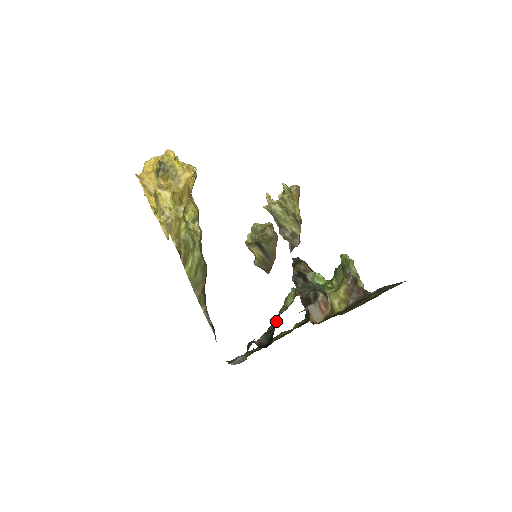
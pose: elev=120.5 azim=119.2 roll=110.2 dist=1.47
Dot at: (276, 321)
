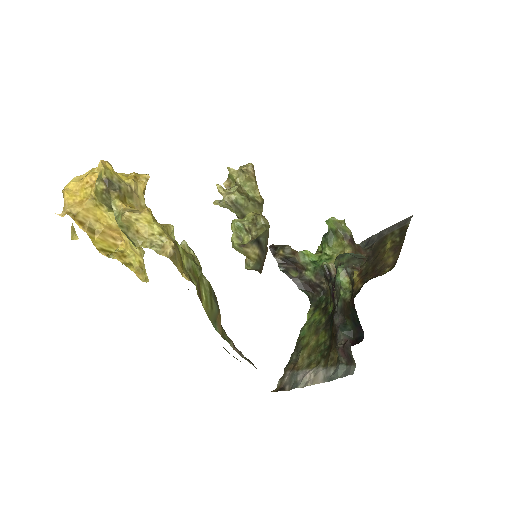
Dot at: (348, 309)
